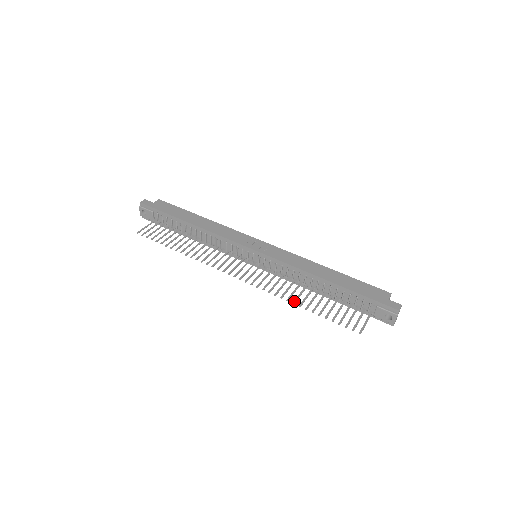
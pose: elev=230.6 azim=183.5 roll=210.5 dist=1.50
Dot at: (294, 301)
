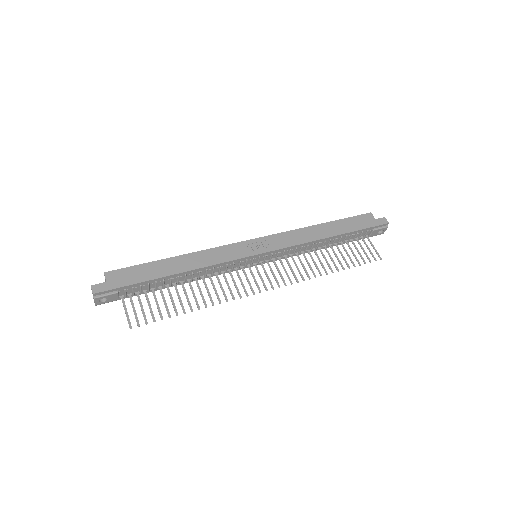
Dot at: (325, 272)
